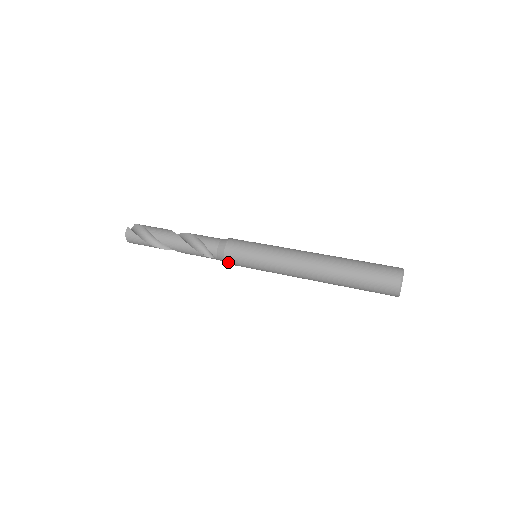
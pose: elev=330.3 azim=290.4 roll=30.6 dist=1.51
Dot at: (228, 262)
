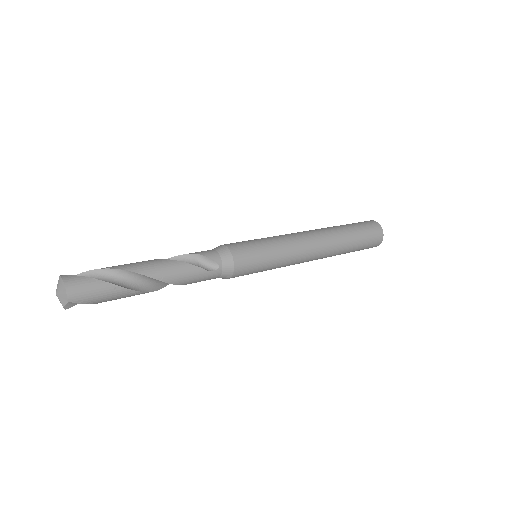
Dot at: (238, 264)
